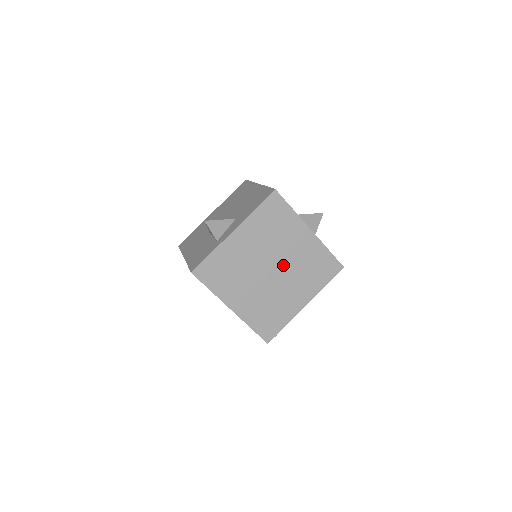
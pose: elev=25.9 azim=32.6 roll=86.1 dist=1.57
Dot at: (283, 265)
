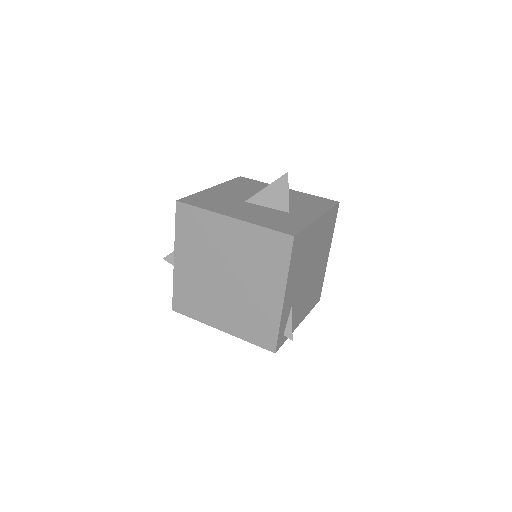
Dot at: (233, 267)
